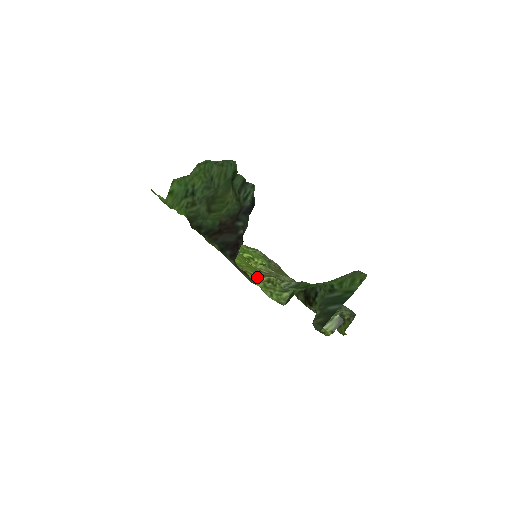
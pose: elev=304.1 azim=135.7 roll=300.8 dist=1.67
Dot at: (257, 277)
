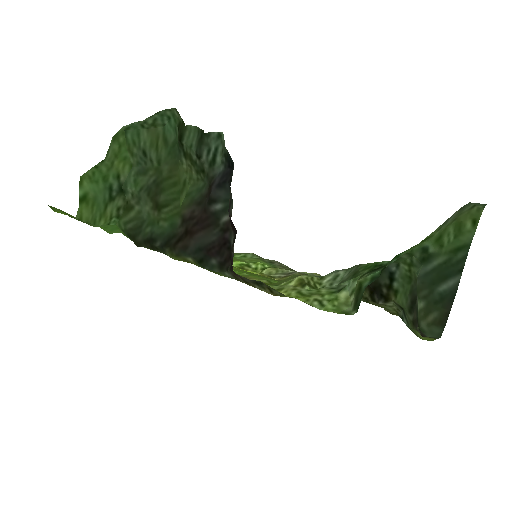
Dot at: (278, 285)
